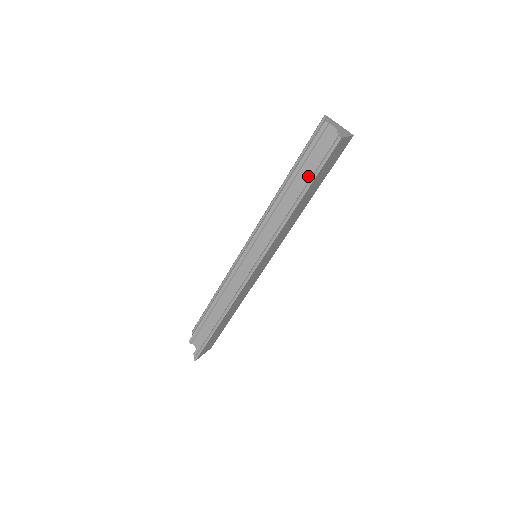
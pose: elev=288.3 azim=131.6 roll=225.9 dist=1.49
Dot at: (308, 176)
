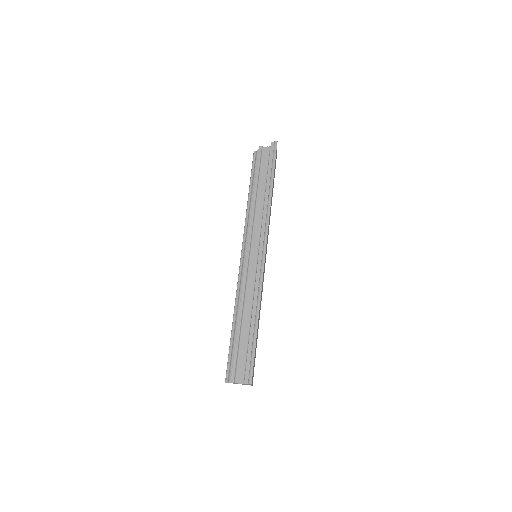
Dot at: (268, 173)
